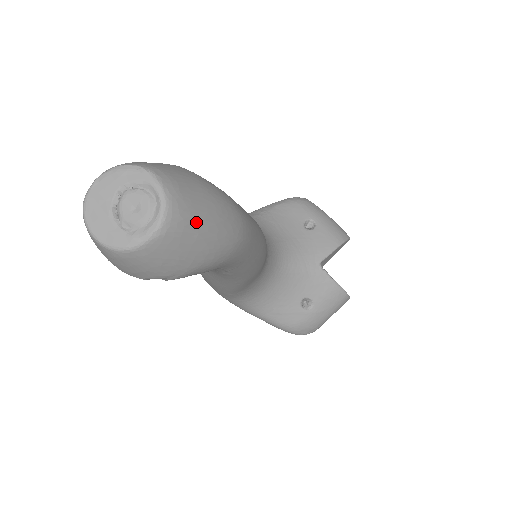
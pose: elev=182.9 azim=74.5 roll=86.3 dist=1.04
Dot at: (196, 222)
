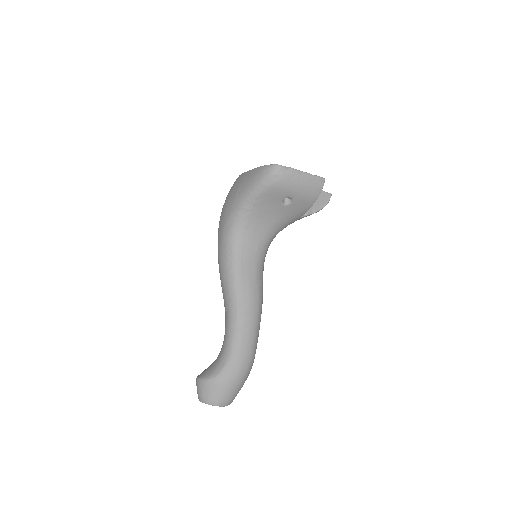
Dot at: occluded
